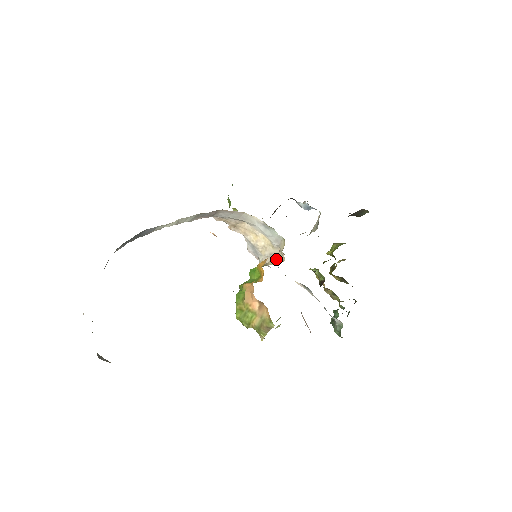
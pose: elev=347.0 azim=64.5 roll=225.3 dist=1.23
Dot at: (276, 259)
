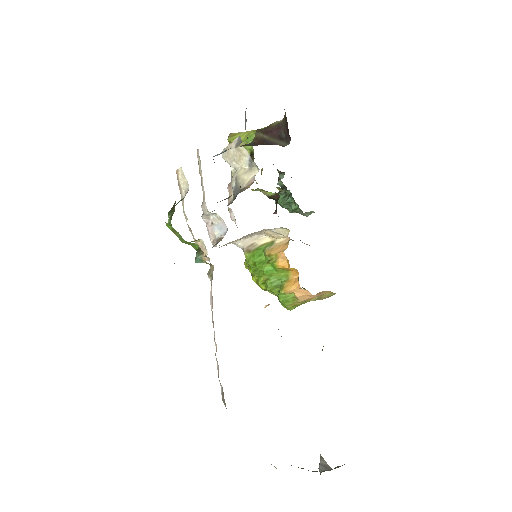
Dot at: (262, 235)
